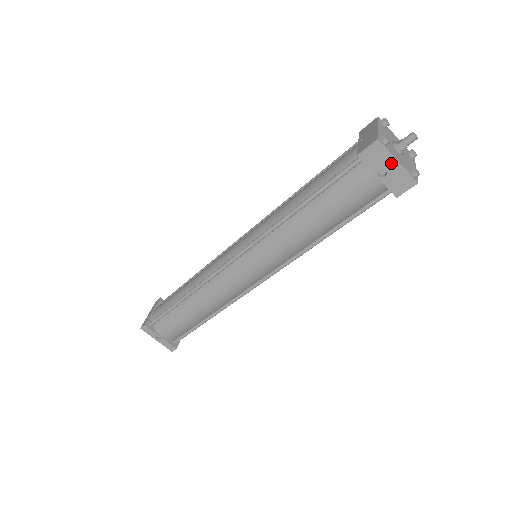
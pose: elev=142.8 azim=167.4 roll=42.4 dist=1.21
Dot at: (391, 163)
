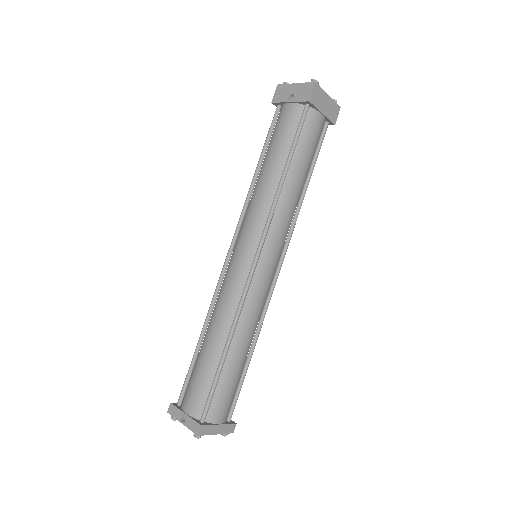
Dot at: (292, 88)
